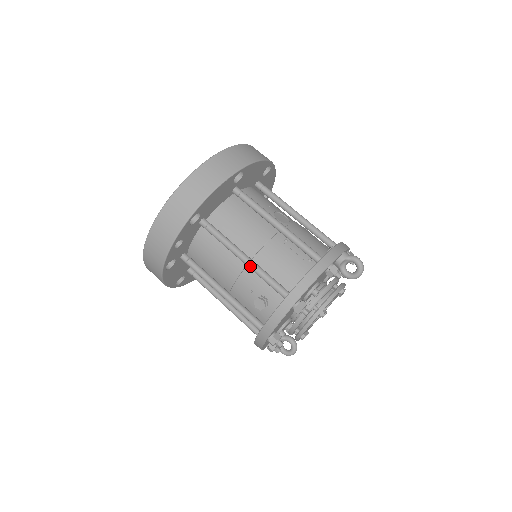
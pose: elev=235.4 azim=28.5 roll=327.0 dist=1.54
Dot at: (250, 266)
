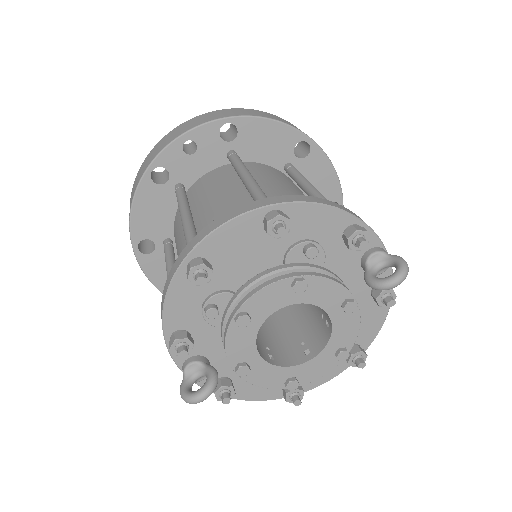
Dot at: (248, 180)
